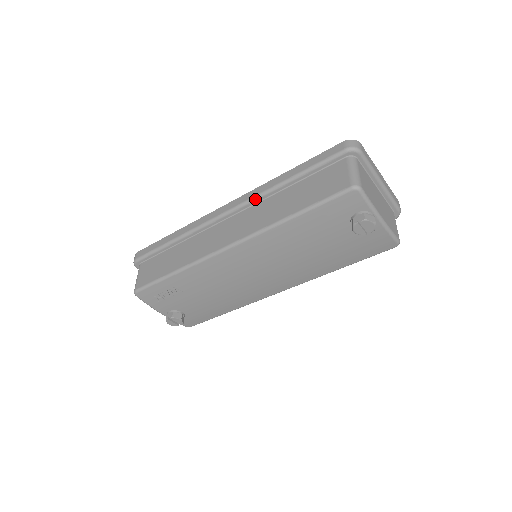
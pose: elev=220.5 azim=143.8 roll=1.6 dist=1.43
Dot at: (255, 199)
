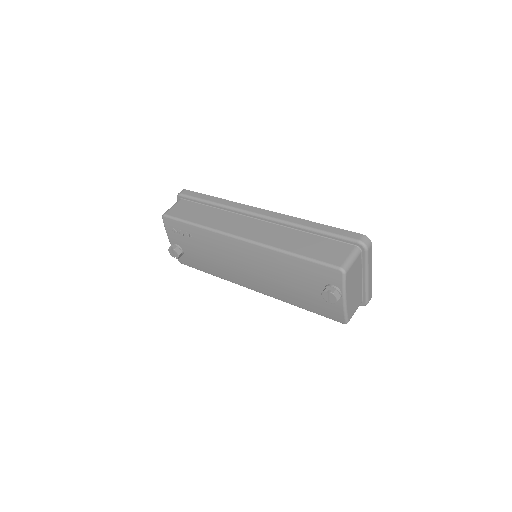
Dot at: (282, 222)
